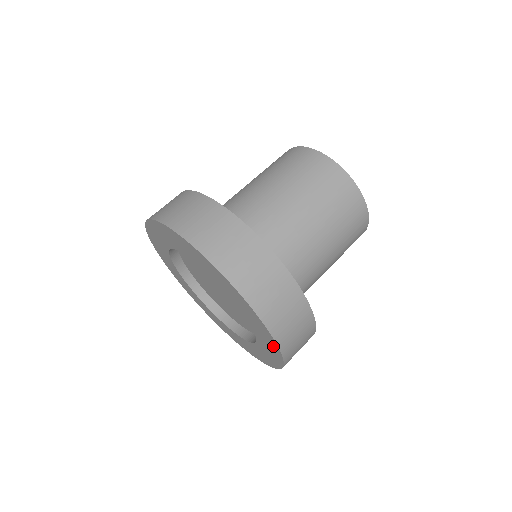
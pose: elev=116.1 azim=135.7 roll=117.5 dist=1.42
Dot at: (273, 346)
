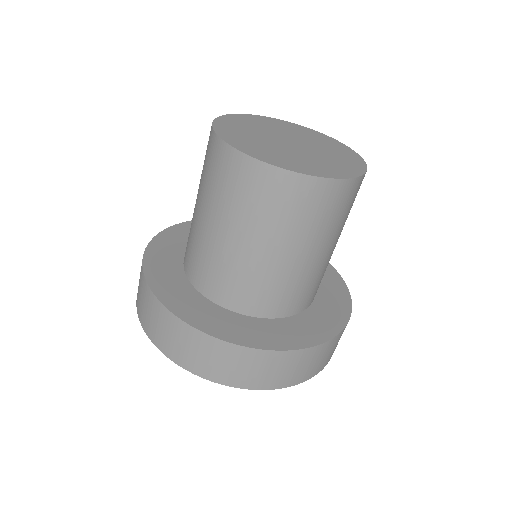
Dot at: occluded
